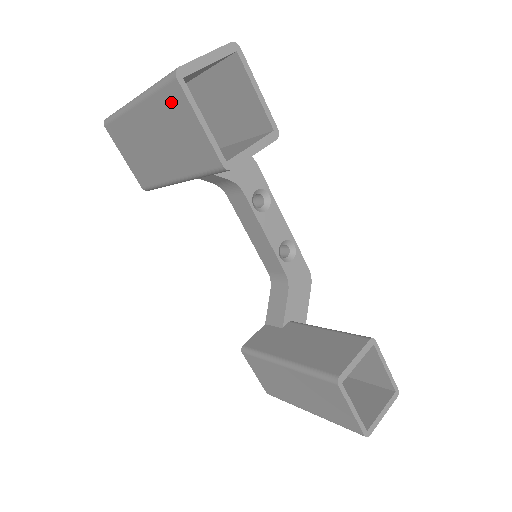
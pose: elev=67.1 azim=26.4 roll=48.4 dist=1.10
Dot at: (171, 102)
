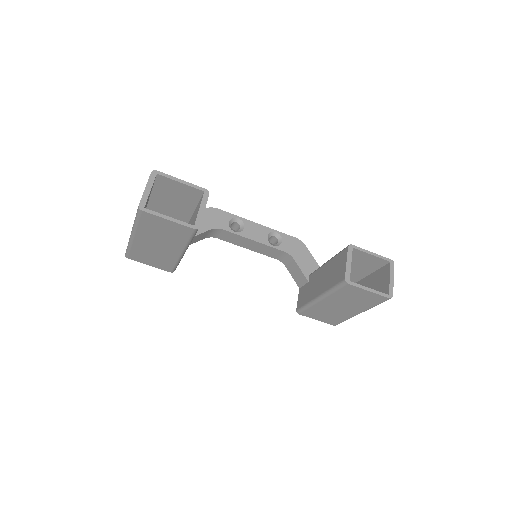
Dot at: (148, 222)
